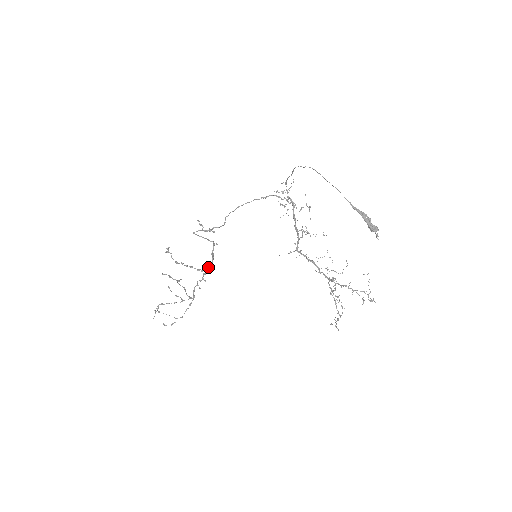
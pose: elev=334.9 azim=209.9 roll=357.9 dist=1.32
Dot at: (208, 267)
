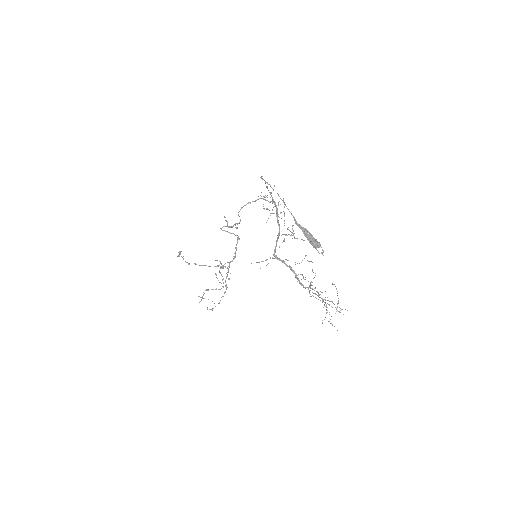
Dot at: (229, 262)
